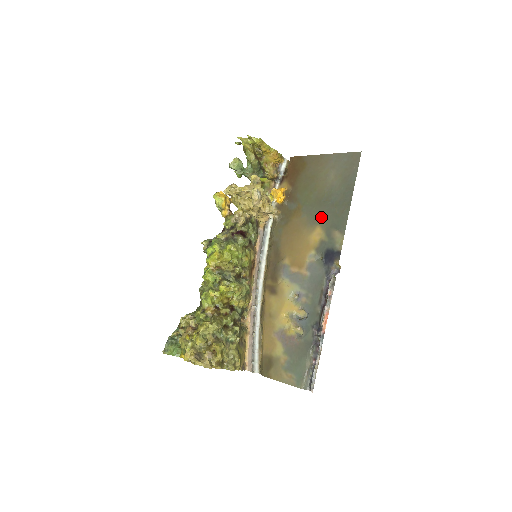
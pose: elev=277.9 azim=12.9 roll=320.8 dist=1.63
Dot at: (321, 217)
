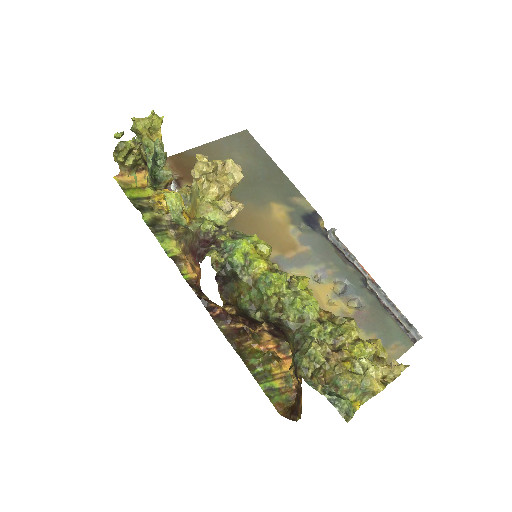
Dot at: (266, 194)
